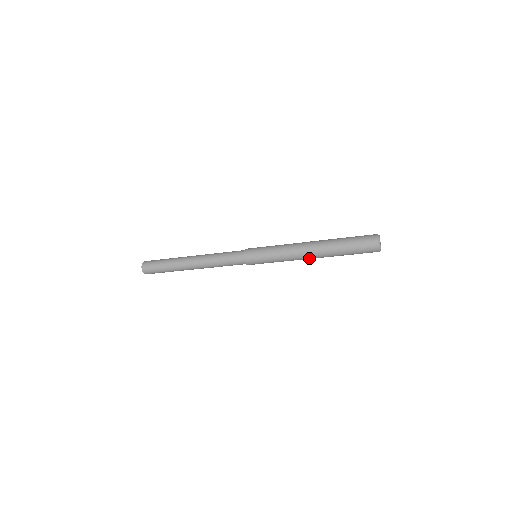
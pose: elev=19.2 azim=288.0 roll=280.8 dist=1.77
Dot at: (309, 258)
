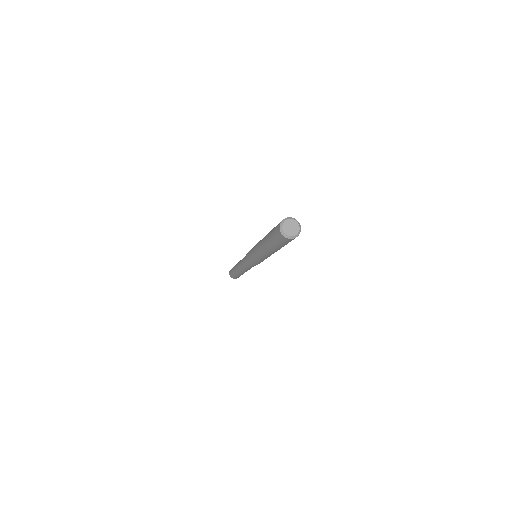
Dot at: (265, 253)
